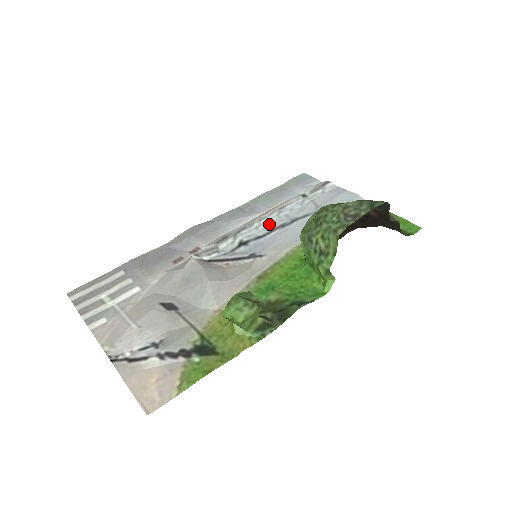
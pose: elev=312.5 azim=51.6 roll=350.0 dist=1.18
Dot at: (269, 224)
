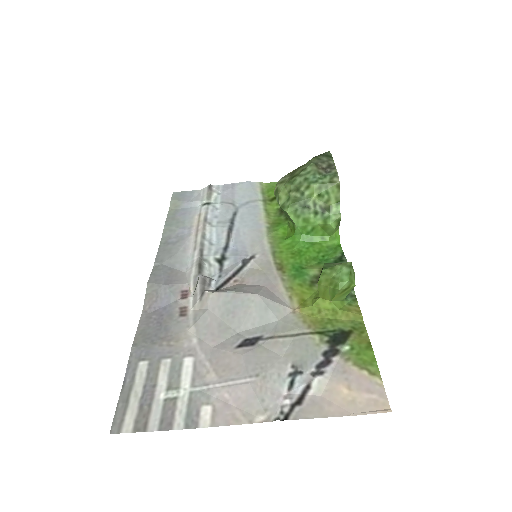
Dot at: (217, 235)
